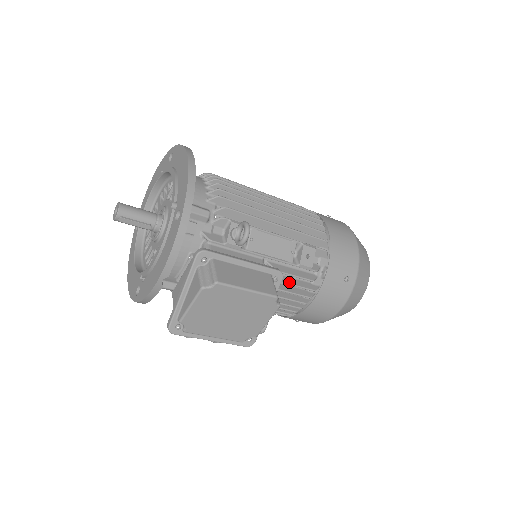
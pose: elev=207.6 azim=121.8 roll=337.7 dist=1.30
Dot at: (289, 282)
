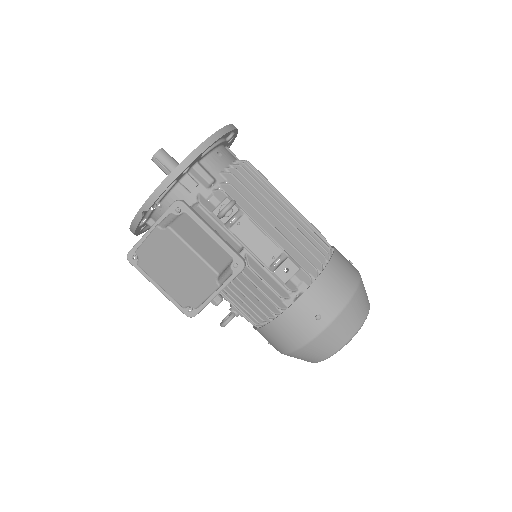
Dot at: (257, 284)
